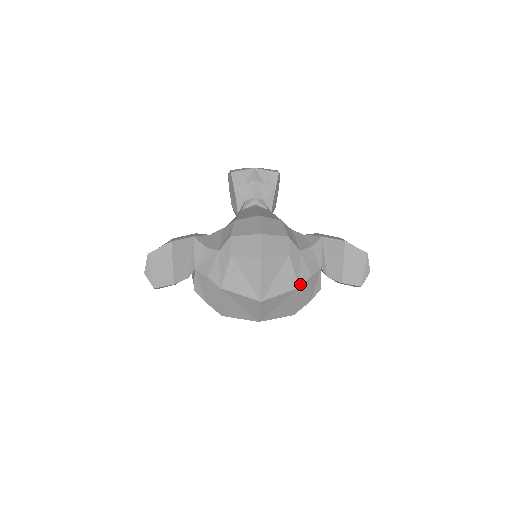
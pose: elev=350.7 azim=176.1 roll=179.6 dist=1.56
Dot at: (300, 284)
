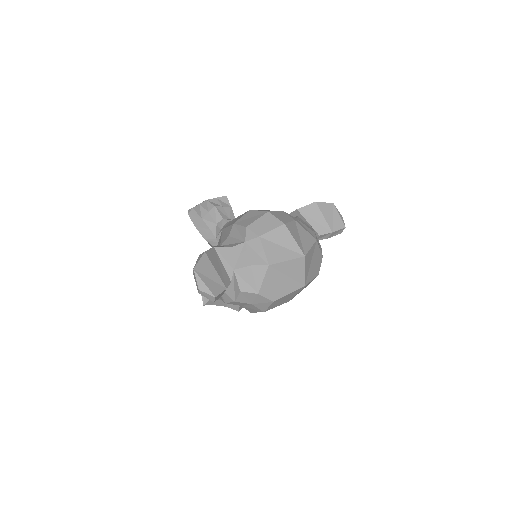
Dot at: (315, 238)
